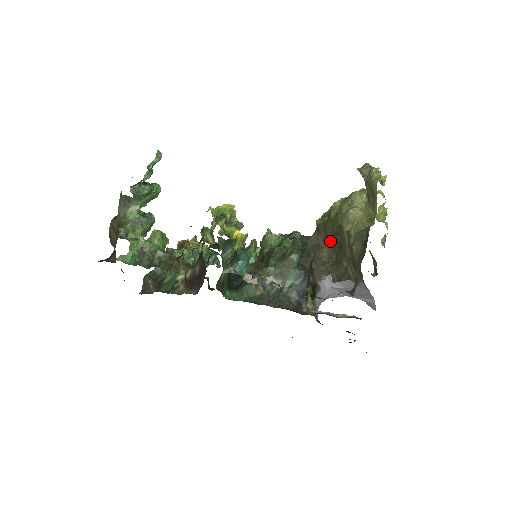
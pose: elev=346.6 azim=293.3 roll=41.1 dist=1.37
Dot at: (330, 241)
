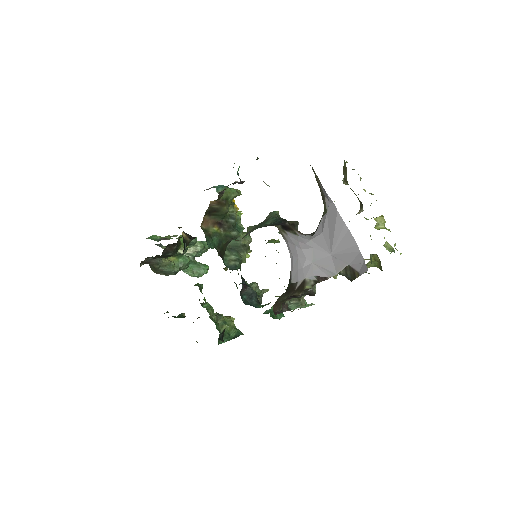
Dot at: occluded
